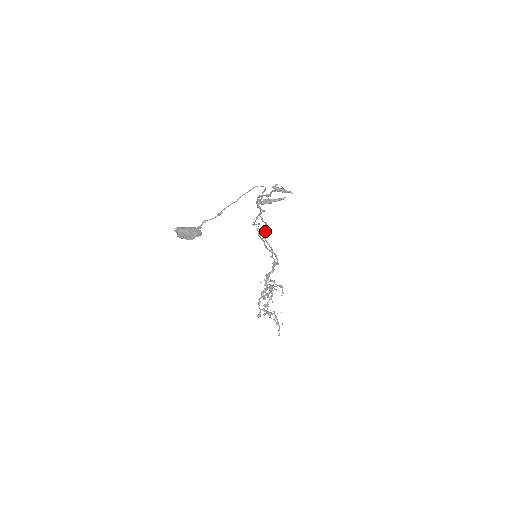
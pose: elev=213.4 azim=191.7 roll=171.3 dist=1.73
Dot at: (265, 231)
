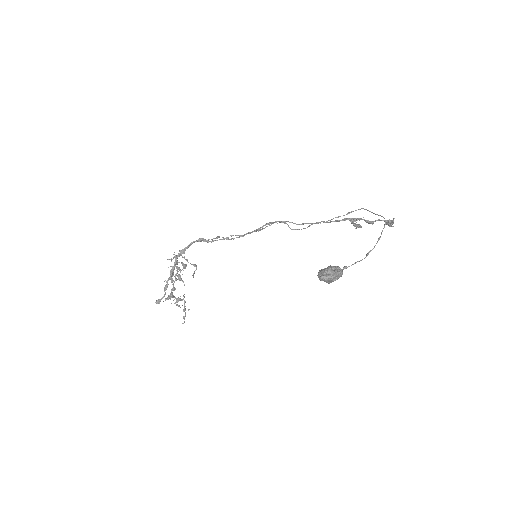
Dot at: (267, 224)
